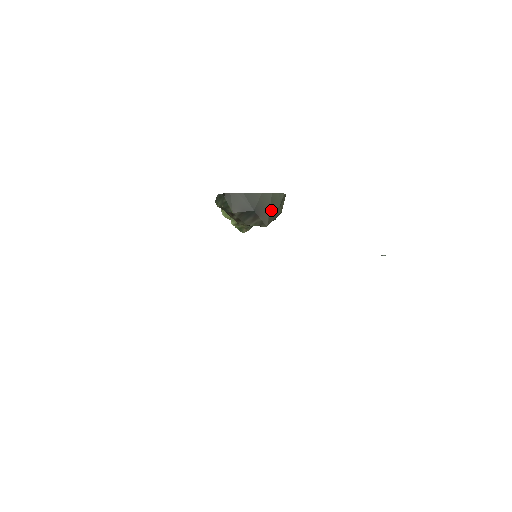
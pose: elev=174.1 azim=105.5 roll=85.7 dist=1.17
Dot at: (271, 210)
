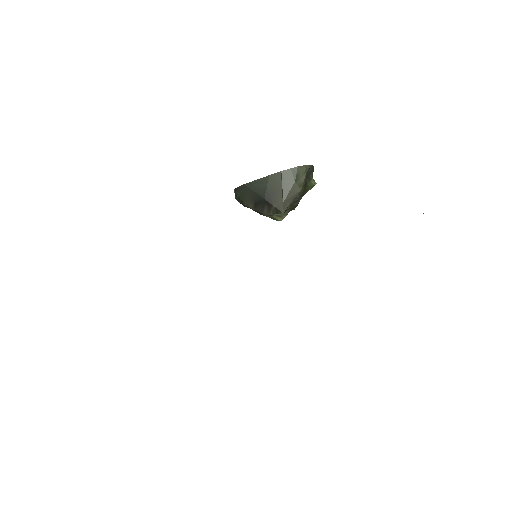
Dot at: (284, 192)
